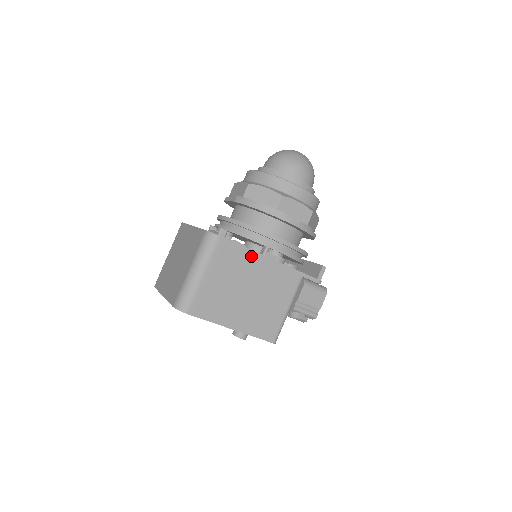
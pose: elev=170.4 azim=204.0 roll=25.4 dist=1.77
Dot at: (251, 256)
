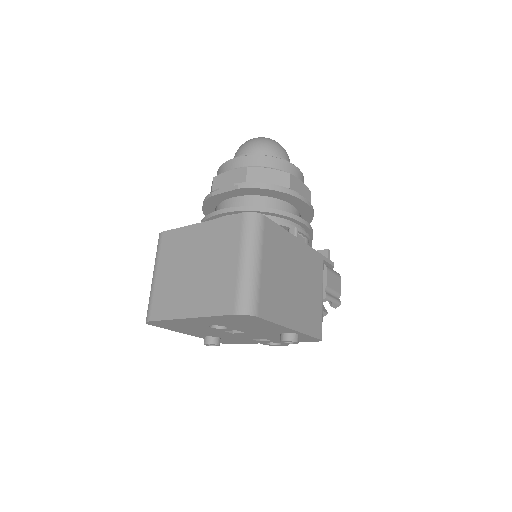
Dot at: (289, 239)
